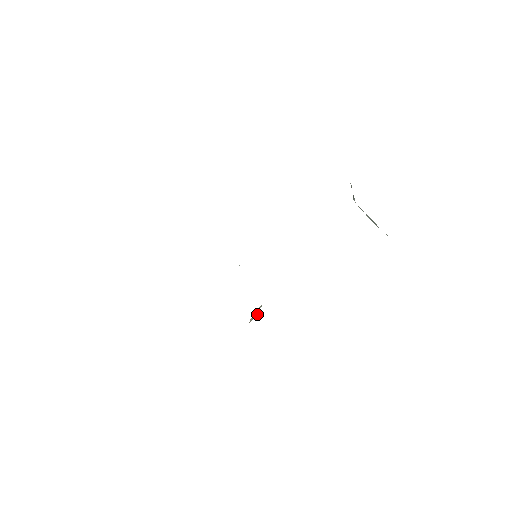
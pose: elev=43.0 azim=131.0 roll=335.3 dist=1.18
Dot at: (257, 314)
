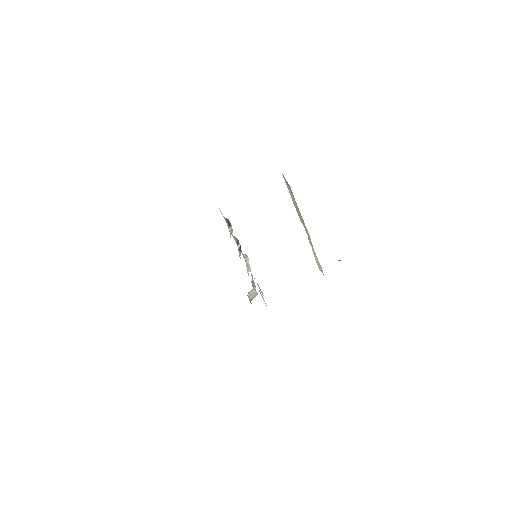
Dot at: (256, 295)
